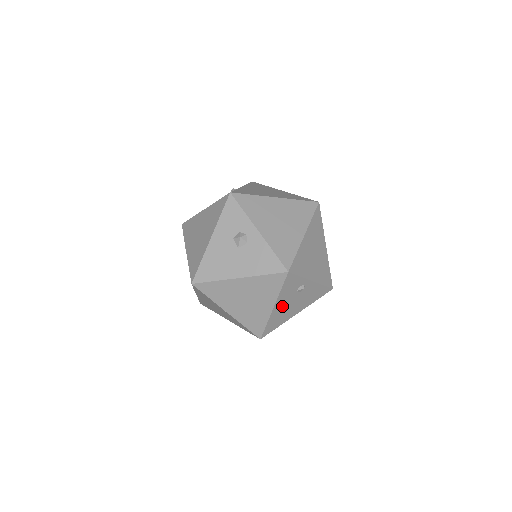
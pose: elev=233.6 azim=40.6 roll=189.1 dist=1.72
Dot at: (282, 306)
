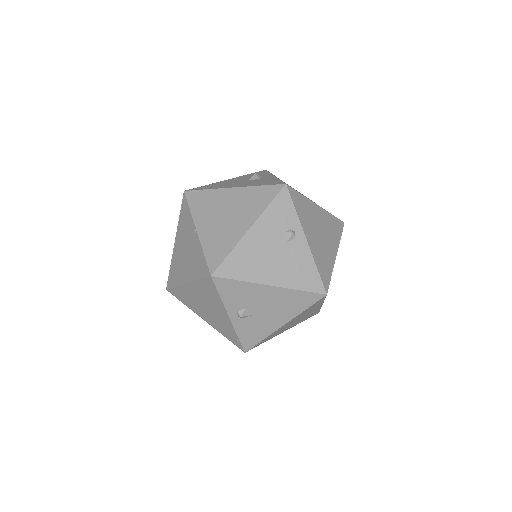
Dot at: (259, 241)
